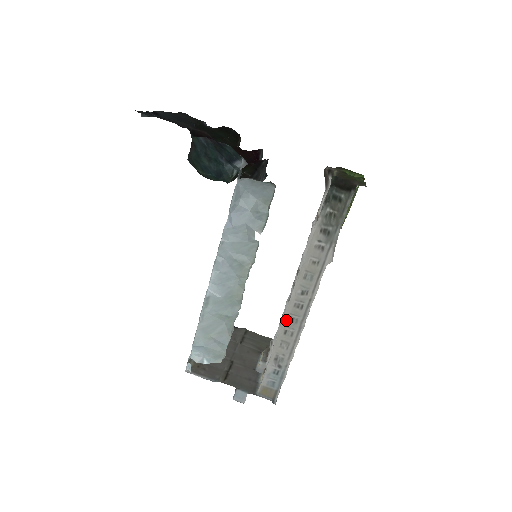
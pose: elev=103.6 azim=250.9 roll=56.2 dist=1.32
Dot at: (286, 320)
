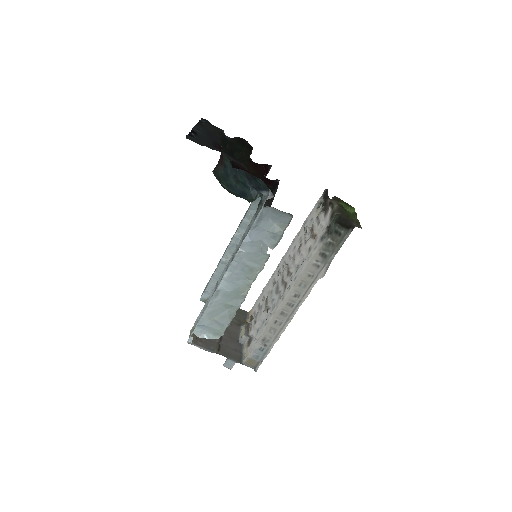
Dot at: (278, 313)
